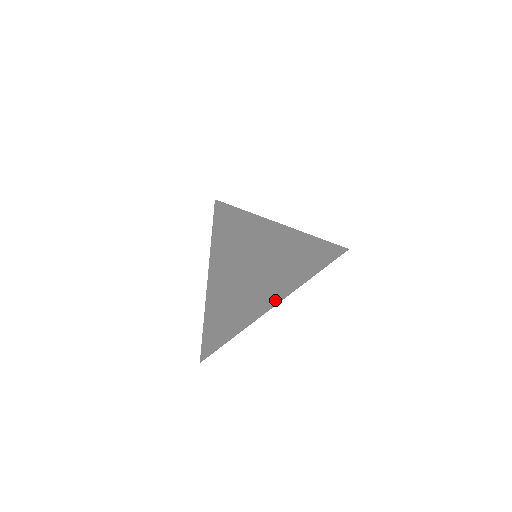
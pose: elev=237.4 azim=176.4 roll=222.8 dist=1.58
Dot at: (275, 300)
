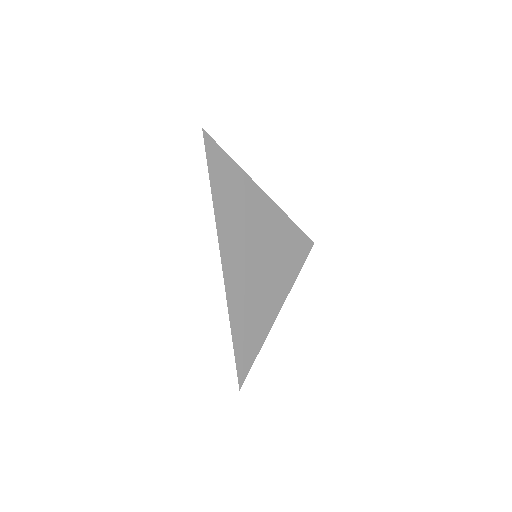
Dot at: (274, 317)
